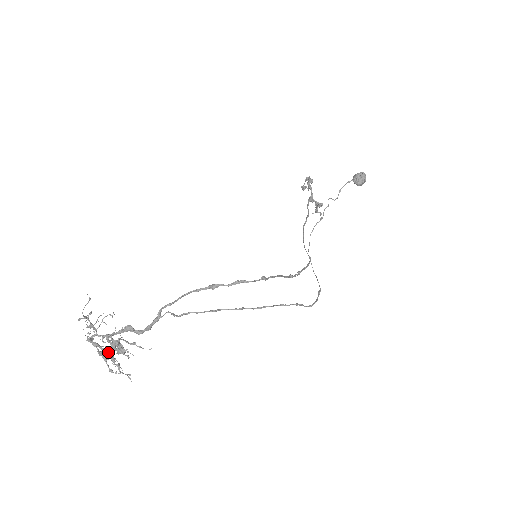
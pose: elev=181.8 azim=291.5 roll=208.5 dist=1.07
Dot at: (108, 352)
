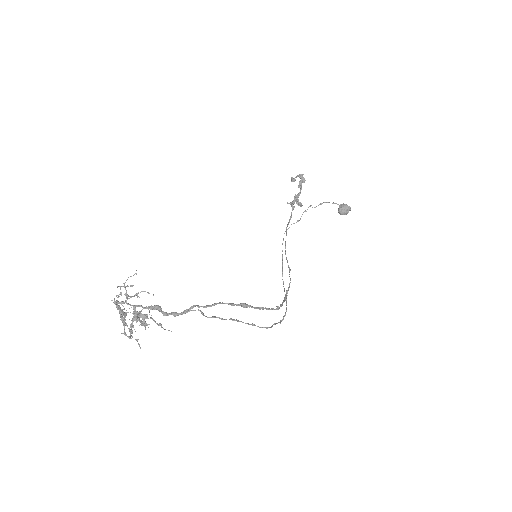
Dot at: occluded
